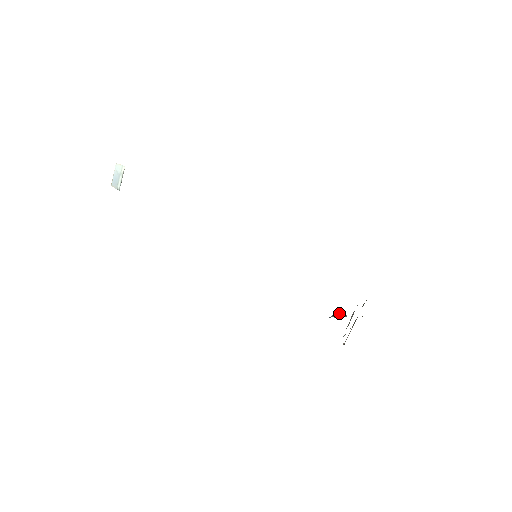
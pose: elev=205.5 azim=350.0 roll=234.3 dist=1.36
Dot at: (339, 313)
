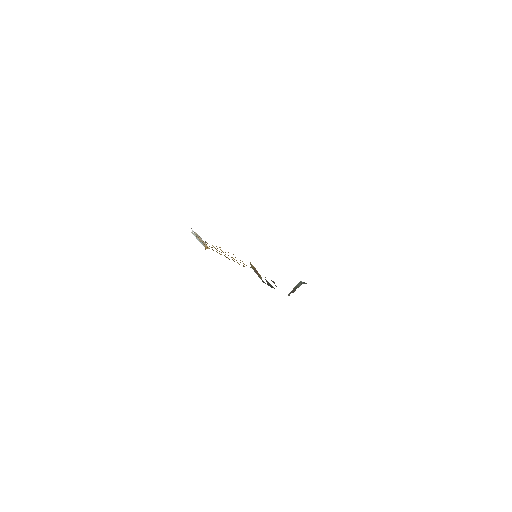
Dot at: (298, 284)
